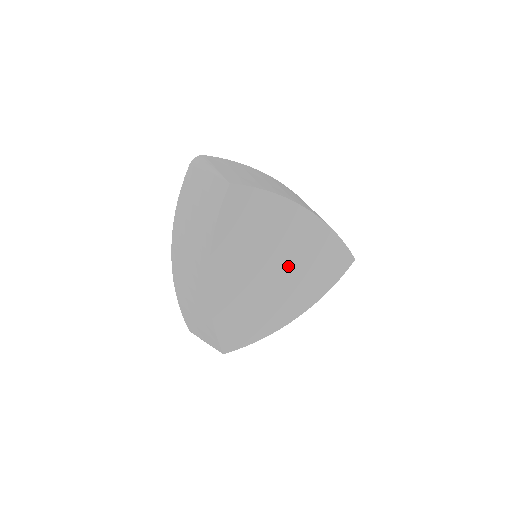
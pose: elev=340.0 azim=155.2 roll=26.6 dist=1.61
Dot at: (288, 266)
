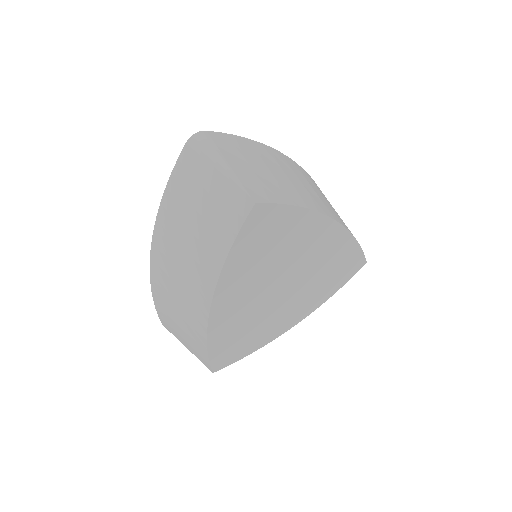
Dot at: (299, 280)
